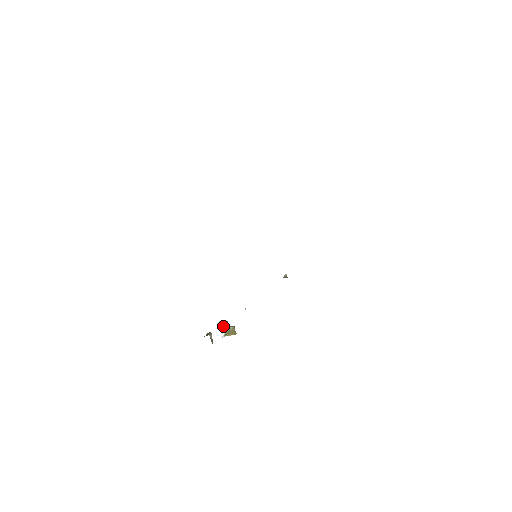
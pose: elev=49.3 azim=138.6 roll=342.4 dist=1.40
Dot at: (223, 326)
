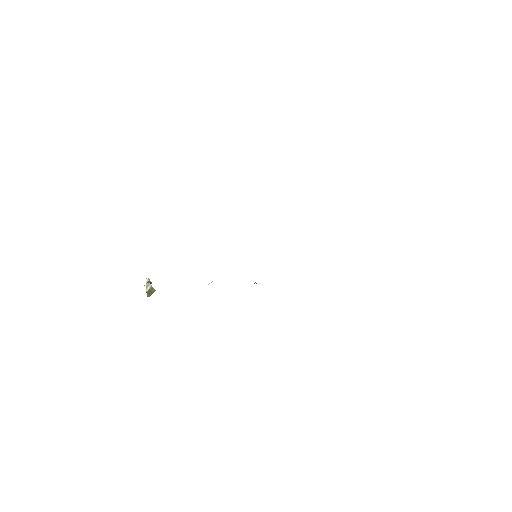
Dot at: (150, 284)
